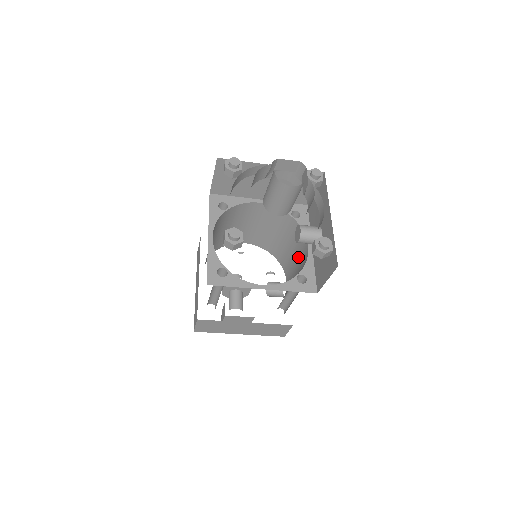
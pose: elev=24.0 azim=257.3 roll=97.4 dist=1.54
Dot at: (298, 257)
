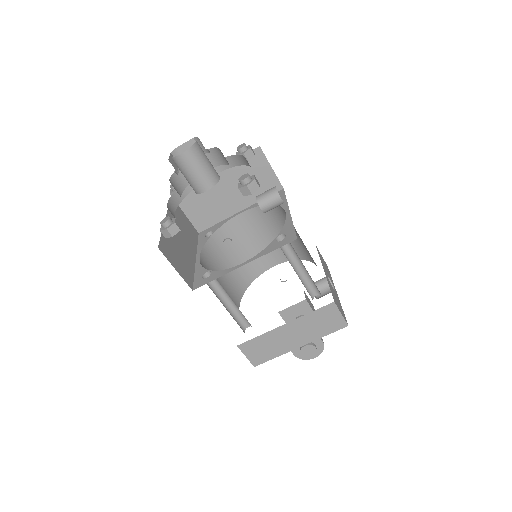
Dot at: occluded
